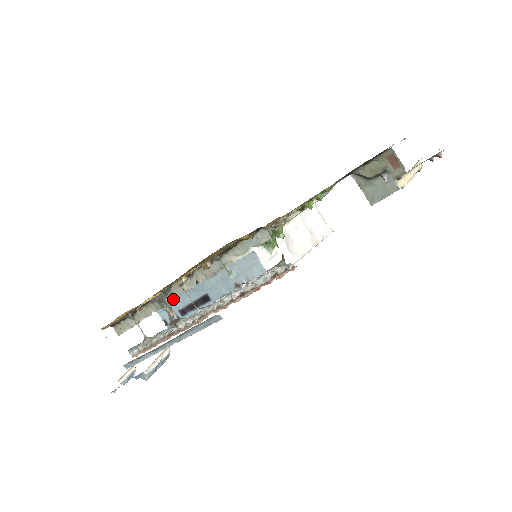
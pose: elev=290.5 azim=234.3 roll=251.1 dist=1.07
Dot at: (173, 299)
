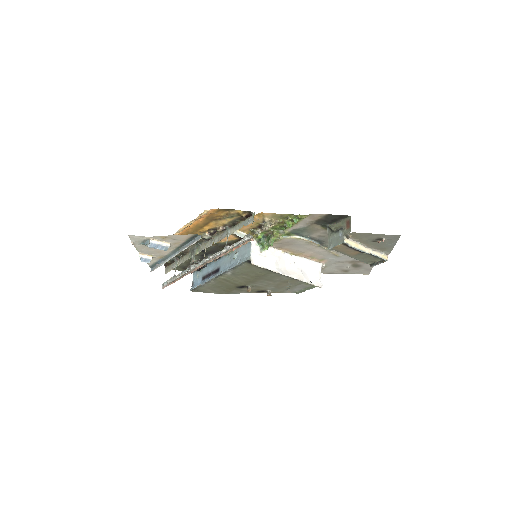
Dot at: (199, 252)
